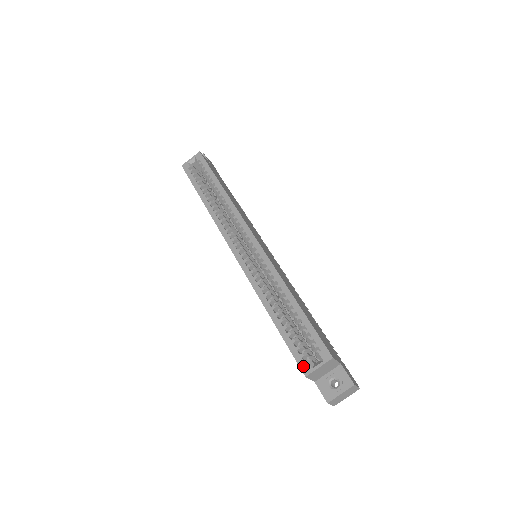
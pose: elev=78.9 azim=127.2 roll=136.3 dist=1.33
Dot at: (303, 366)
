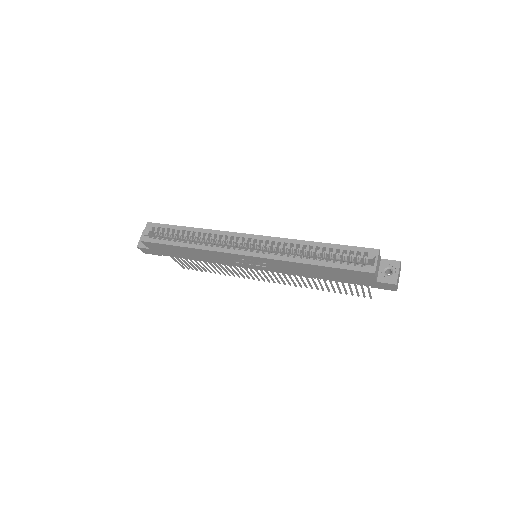
Dot at: (367, 269)
